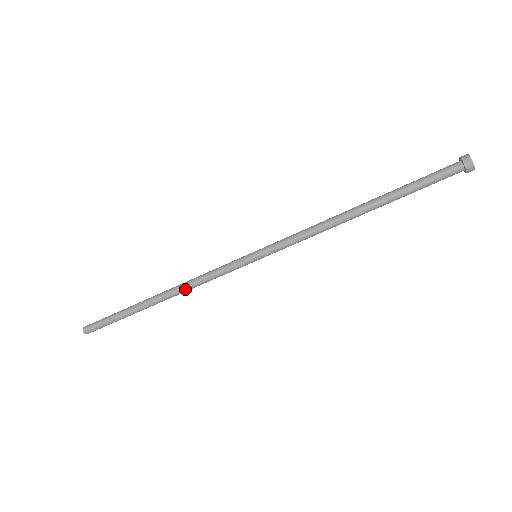
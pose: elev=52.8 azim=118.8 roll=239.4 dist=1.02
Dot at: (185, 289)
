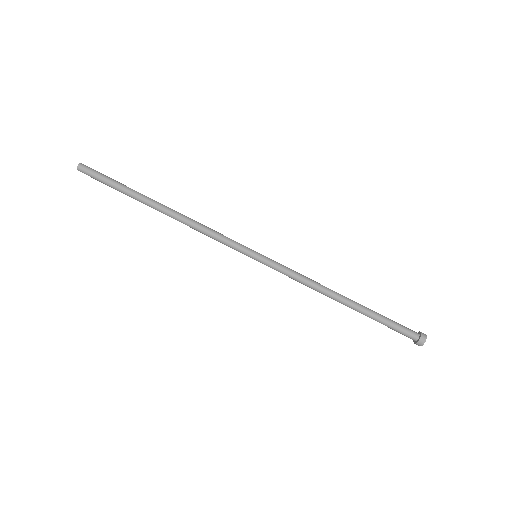
Dot at: (190, 220)
